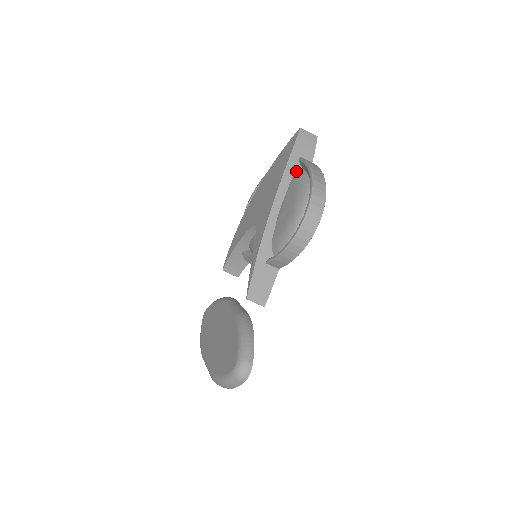
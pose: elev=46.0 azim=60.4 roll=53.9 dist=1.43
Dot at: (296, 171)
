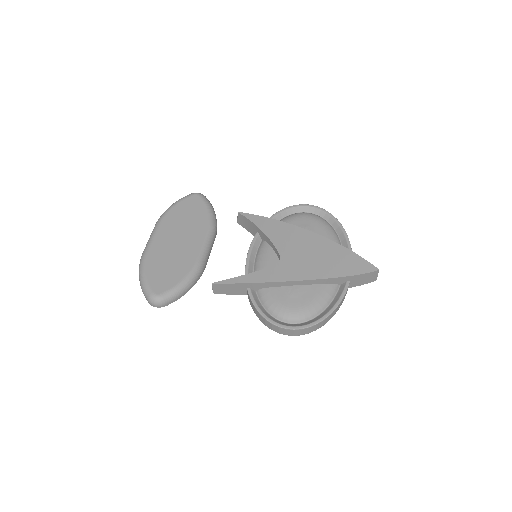
Dot at: (336, 283)
